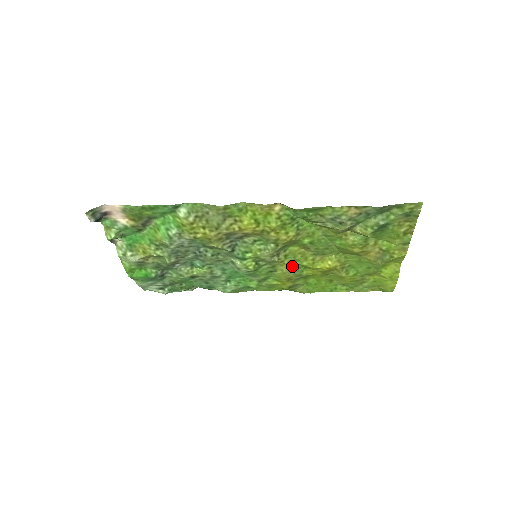
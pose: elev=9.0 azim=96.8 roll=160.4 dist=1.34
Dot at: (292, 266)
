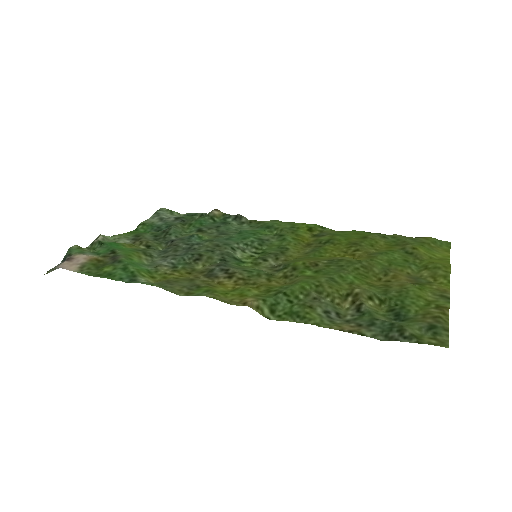
Dot at: (304, 255)
